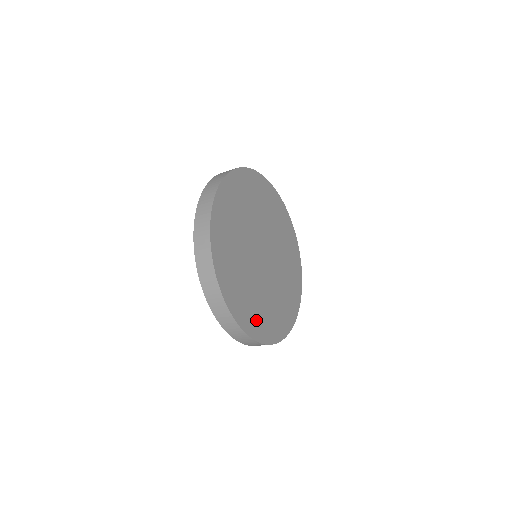
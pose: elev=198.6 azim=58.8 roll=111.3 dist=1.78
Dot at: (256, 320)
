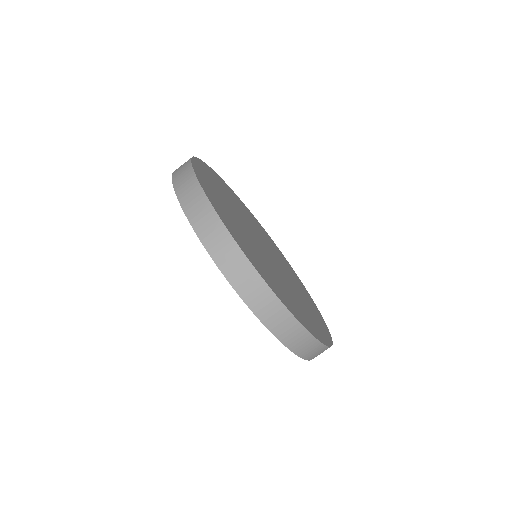
Dot at: (210, 187)
